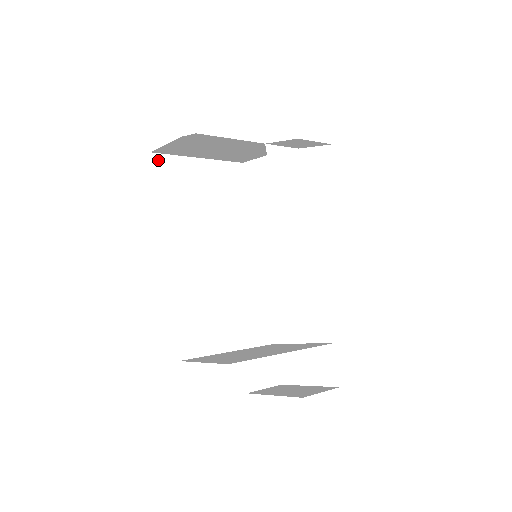
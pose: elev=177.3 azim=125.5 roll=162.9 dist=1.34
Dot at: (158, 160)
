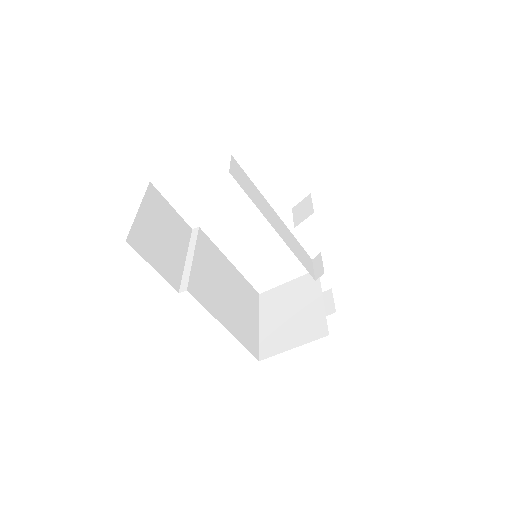
Dot at: (133, 242)
